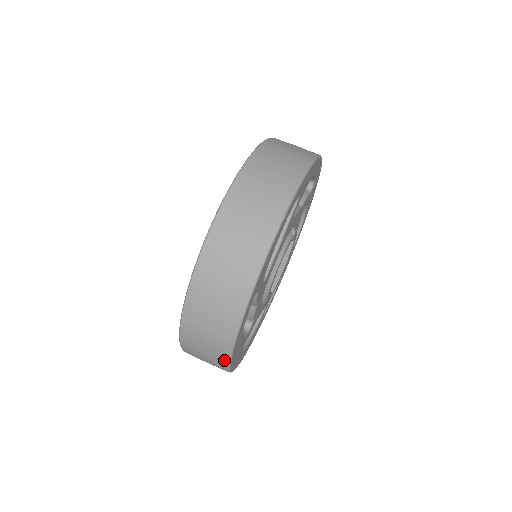
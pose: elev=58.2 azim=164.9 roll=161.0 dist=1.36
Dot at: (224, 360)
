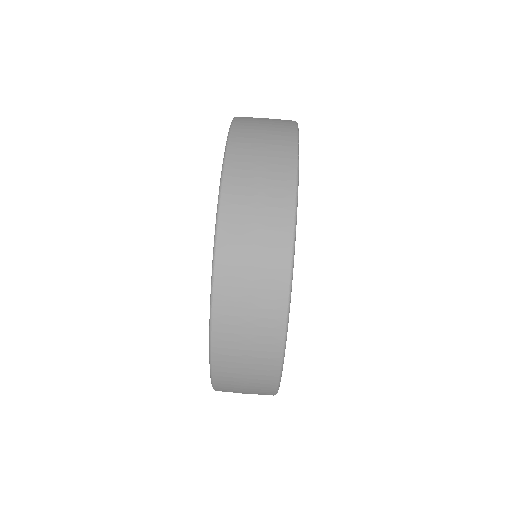
Dot at: (276, 354)
